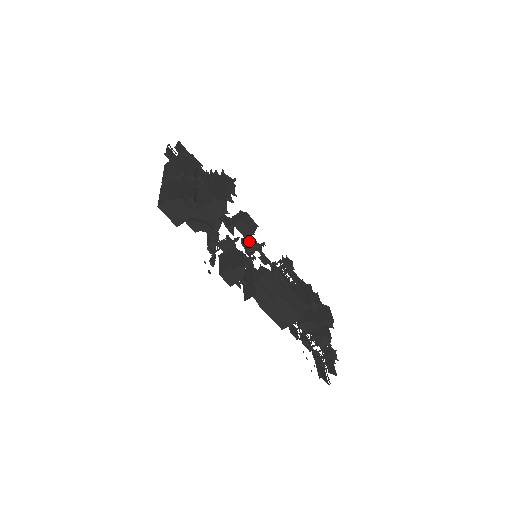
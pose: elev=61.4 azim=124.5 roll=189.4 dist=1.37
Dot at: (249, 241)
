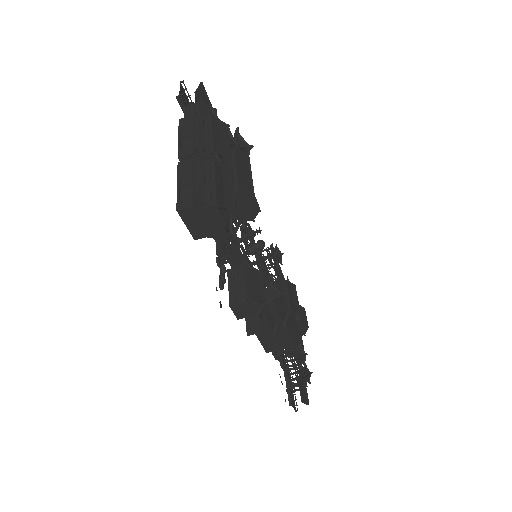
Dot at: (250, 233)
